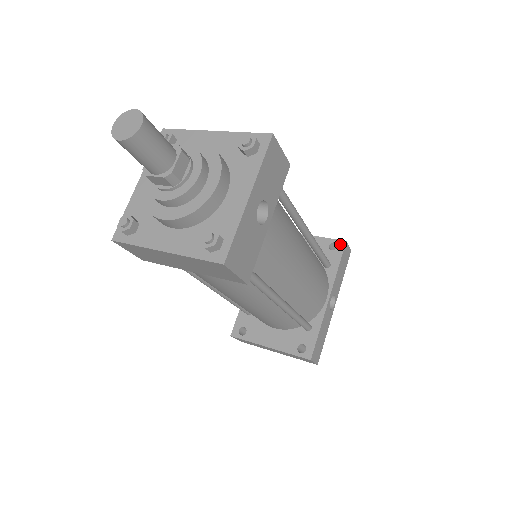
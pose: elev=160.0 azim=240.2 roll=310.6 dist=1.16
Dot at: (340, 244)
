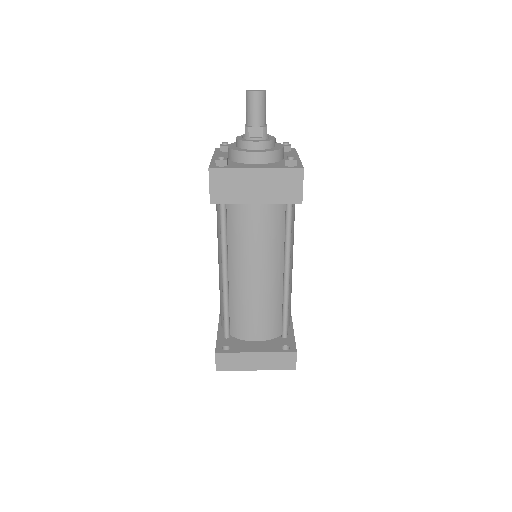
Dot at: occluded
